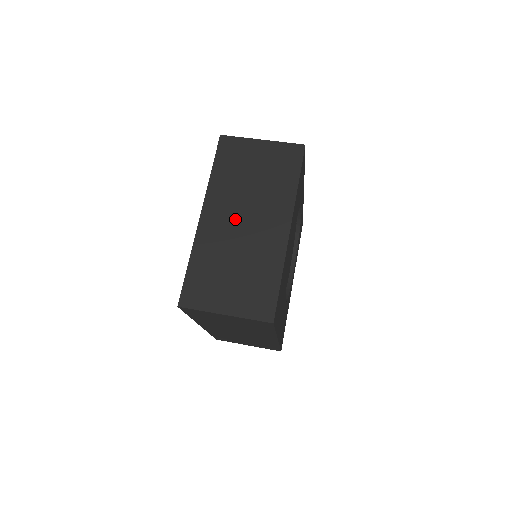
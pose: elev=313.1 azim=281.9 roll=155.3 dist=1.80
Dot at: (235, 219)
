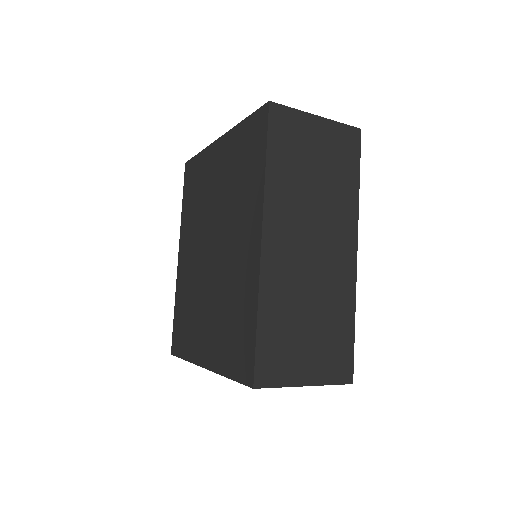
Dot at: occluded
